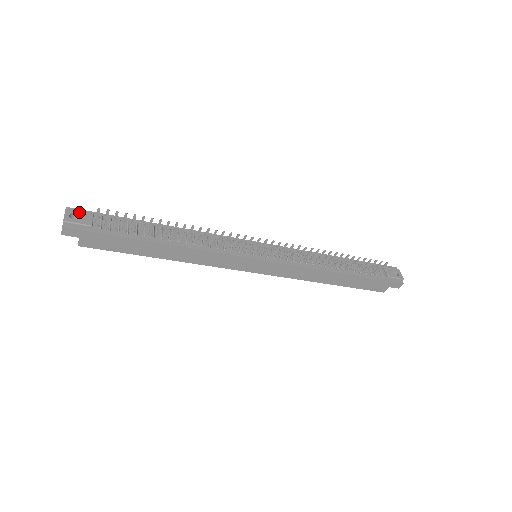
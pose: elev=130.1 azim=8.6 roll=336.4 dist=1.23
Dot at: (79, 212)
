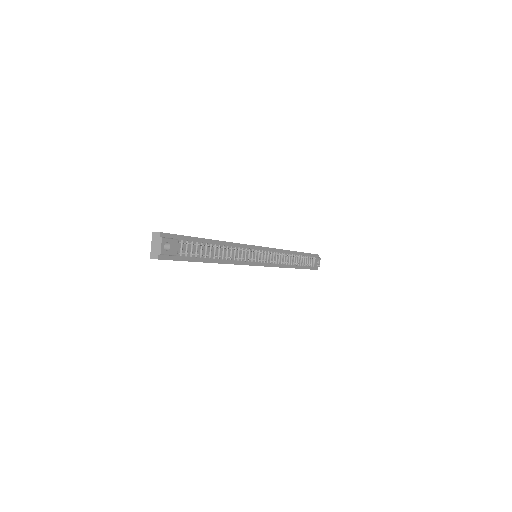
Dot at: (170, 240)
